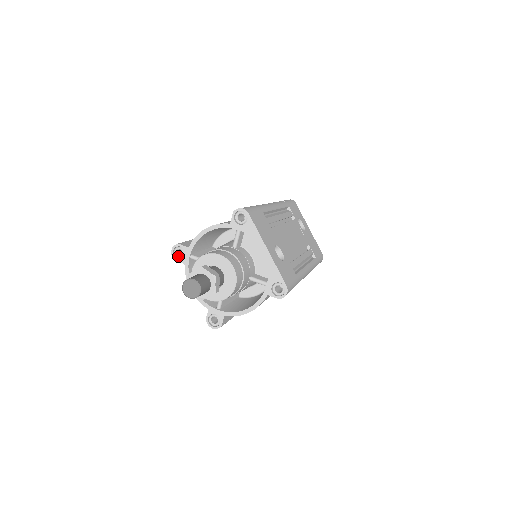
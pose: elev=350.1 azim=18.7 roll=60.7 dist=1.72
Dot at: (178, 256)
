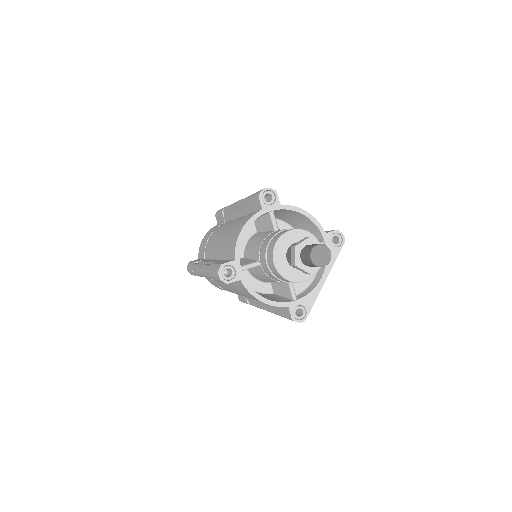
Dot at: occluded
